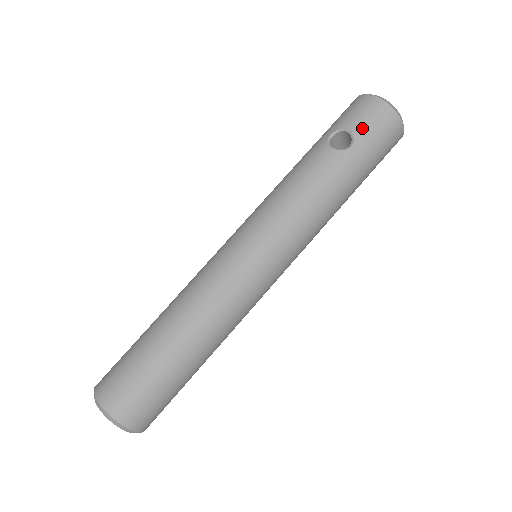
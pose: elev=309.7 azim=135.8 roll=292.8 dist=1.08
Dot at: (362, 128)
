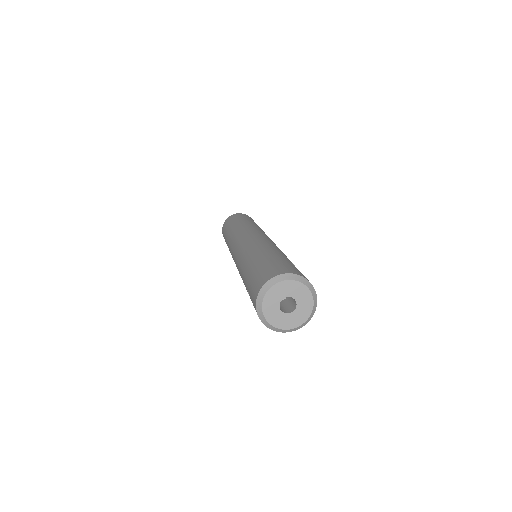
Dot at: occluded
